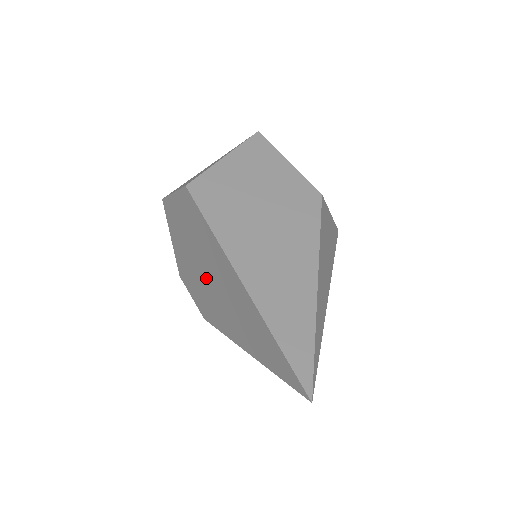
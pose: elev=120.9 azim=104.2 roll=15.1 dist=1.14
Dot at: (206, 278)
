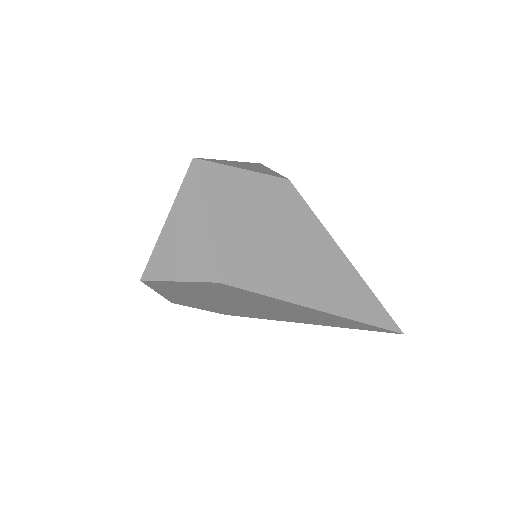
Dot at: (244, 307)
